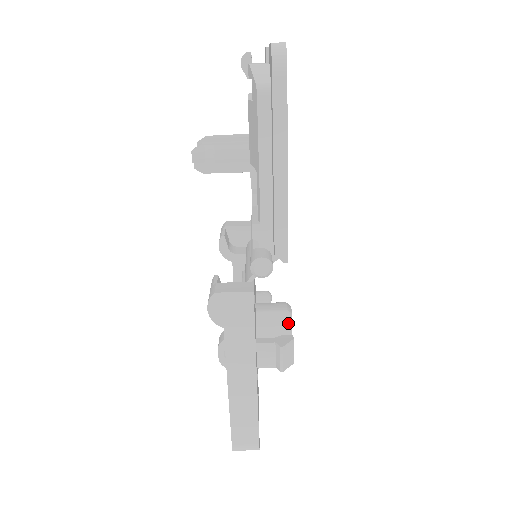
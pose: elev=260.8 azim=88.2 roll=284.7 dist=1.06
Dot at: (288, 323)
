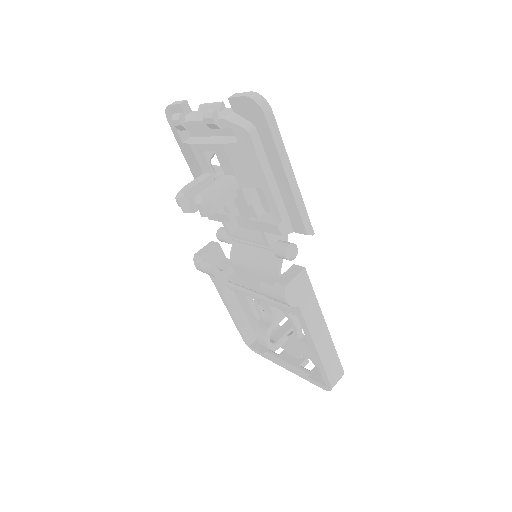
Dot at: occluded
